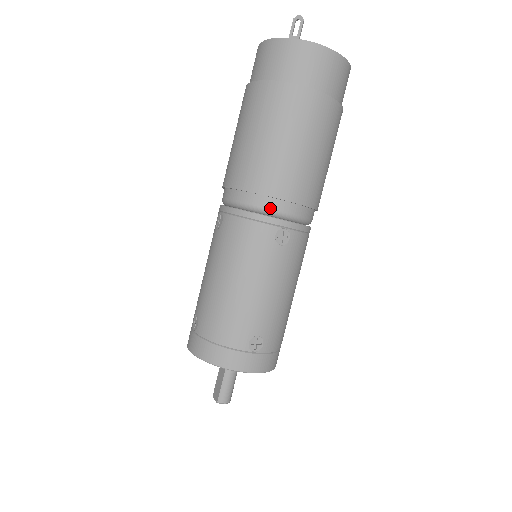
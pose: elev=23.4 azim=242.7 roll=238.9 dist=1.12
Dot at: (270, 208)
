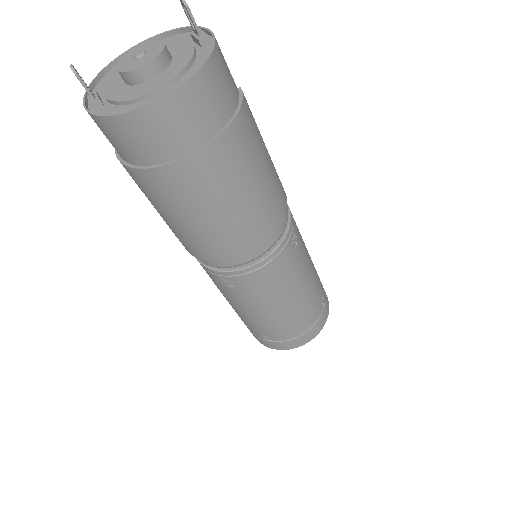
Dot at: (202, 261)
